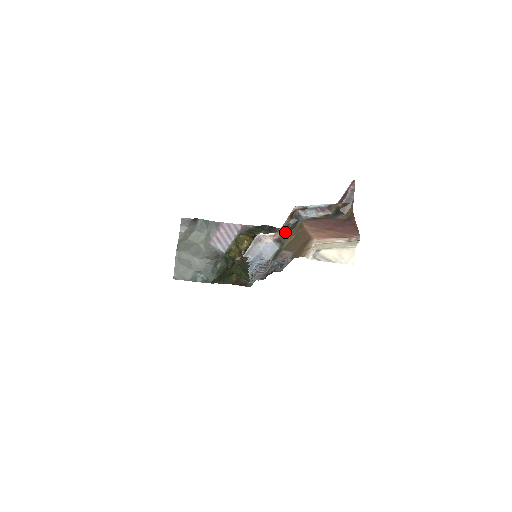
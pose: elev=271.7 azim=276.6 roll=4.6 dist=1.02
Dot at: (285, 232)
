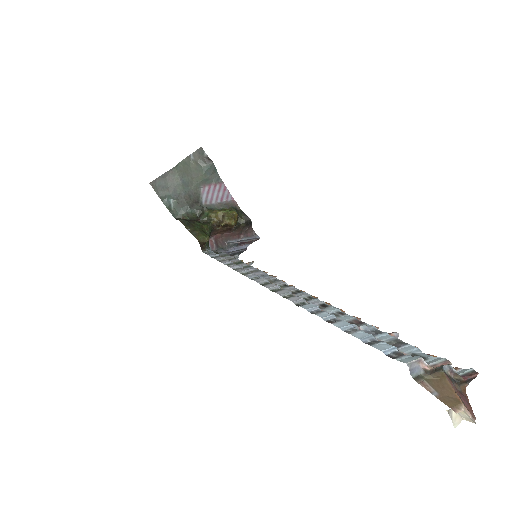
Dot at: (433, 370)
